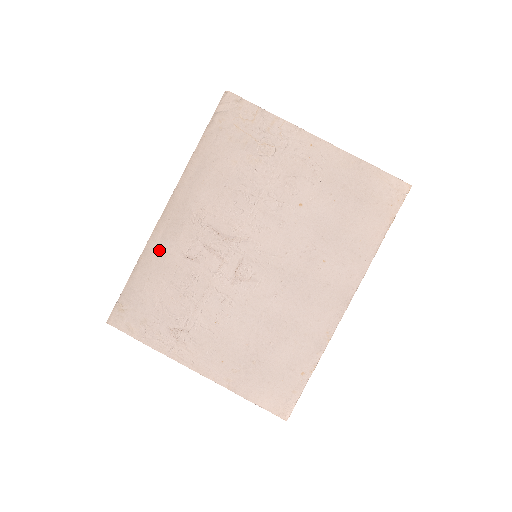
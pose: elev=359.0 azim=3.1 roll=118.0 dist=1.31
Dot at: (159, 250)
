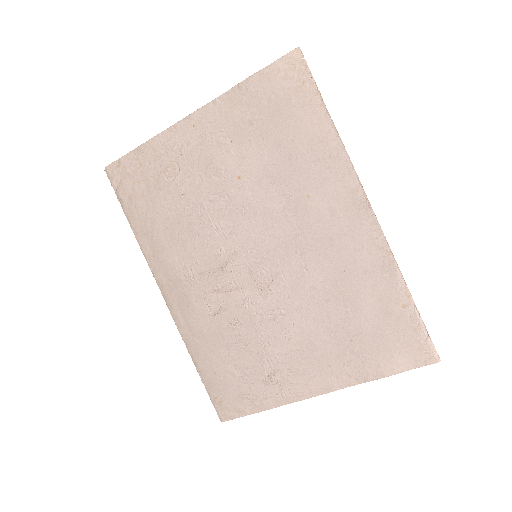
Dot at: (193, 331)
